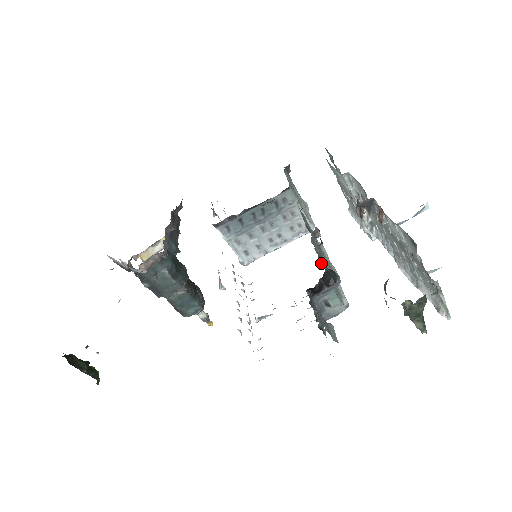
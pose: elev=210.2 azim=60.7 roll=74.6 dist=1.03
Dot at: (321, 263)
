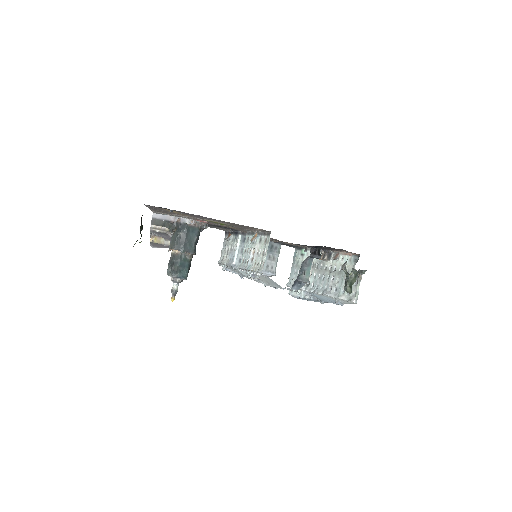
Dot at: occluded
